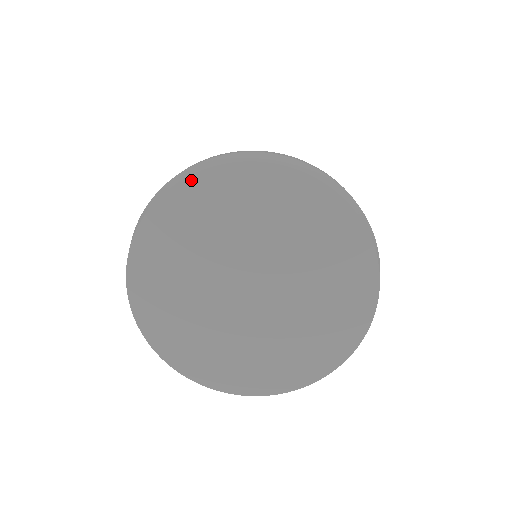
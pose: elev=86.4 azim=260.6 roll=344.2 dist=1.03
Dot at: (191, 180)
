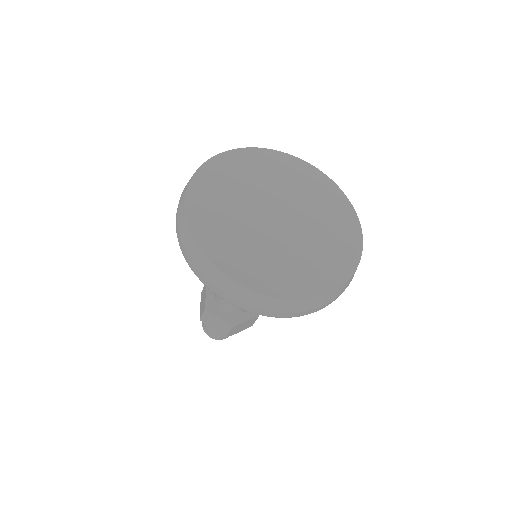
Dot at: (267, 150)
